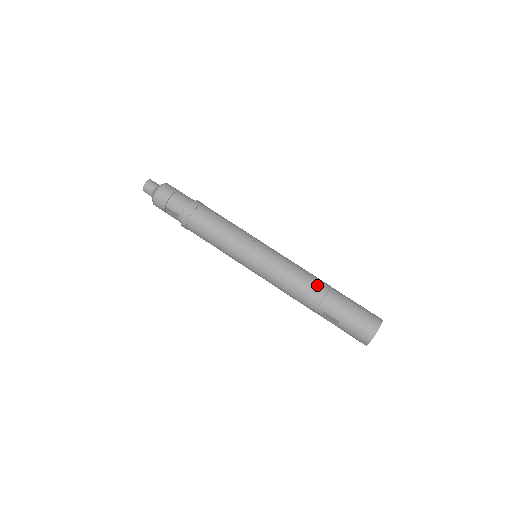
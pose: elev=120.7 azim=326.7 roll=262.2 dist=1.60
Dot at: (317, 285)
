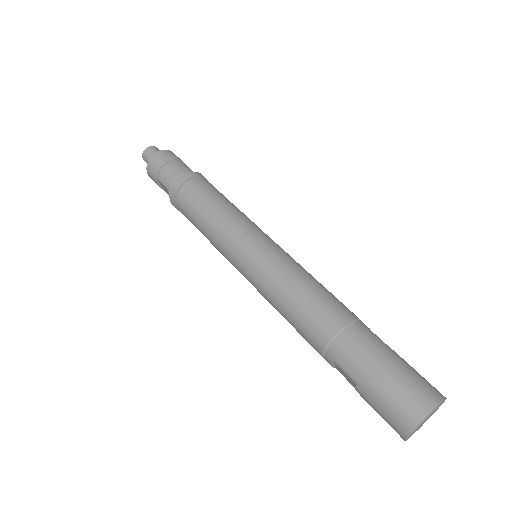
Dot at: (328, 312)
